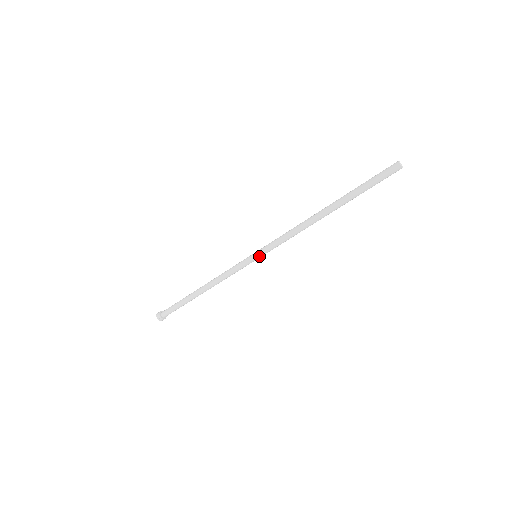
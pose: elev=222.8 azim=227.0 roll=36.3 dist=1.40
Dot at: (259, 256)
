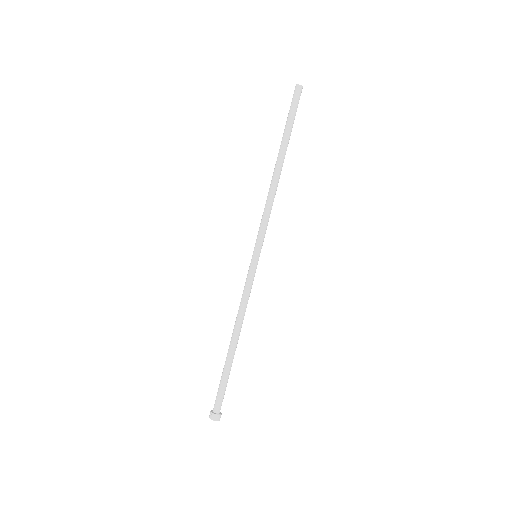
Dot at: (256, 251)
